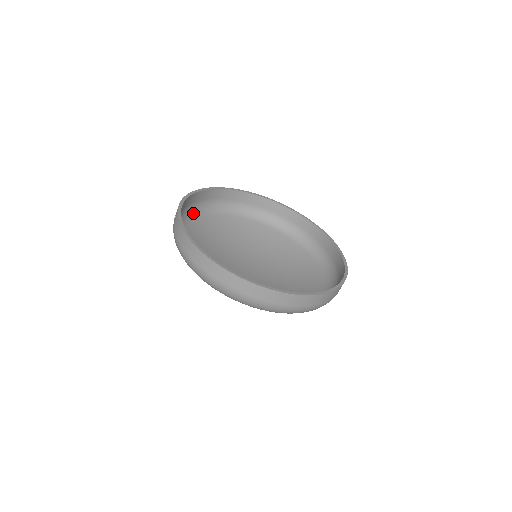
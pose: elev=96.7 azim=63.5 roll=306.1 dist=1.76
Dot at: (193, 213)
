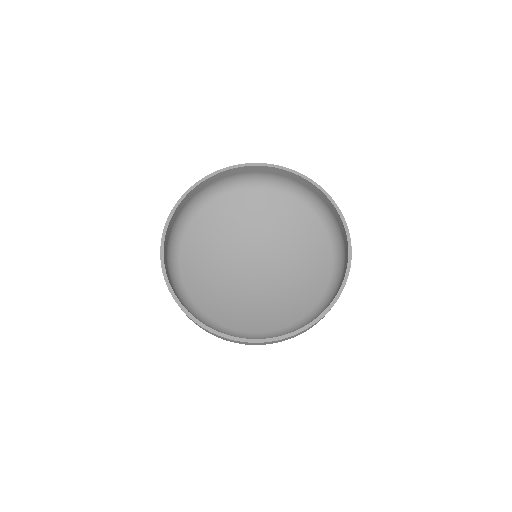
Dot at: (175, 240)
